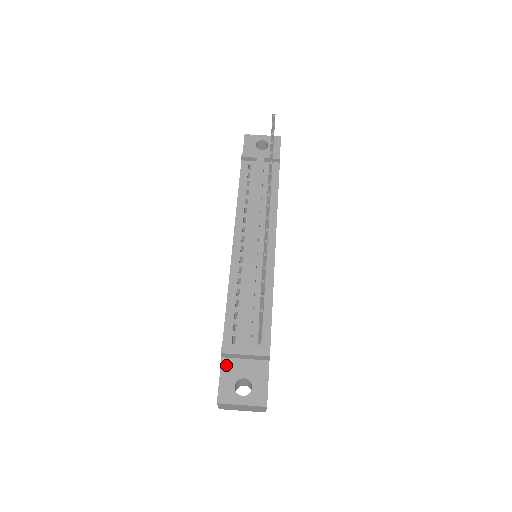
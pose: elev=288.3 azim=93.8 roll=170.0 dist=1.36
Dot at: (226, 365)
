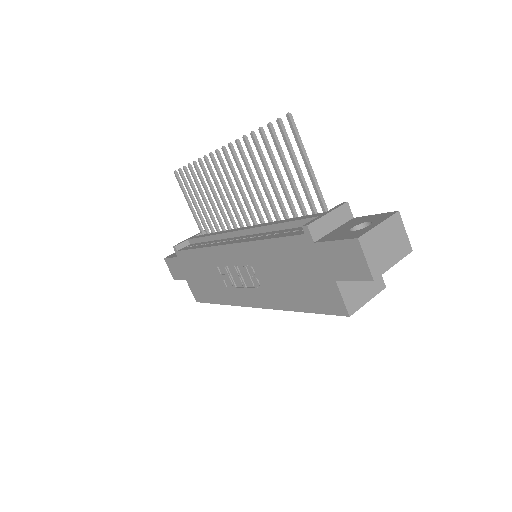
Dot at: (325, 239)
